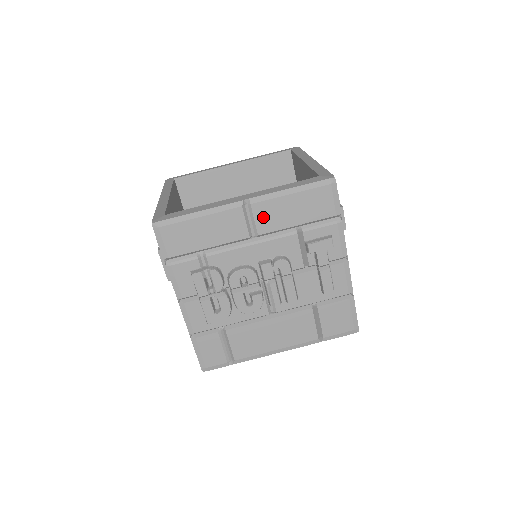
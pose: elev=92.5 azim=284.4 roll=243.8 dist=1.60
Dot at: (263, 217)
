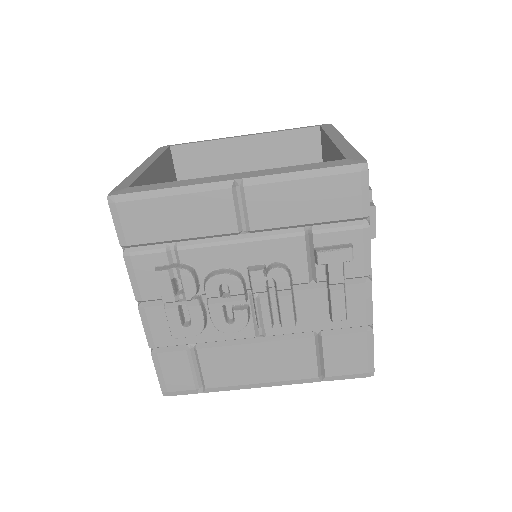
Dot at: (259, 207)
